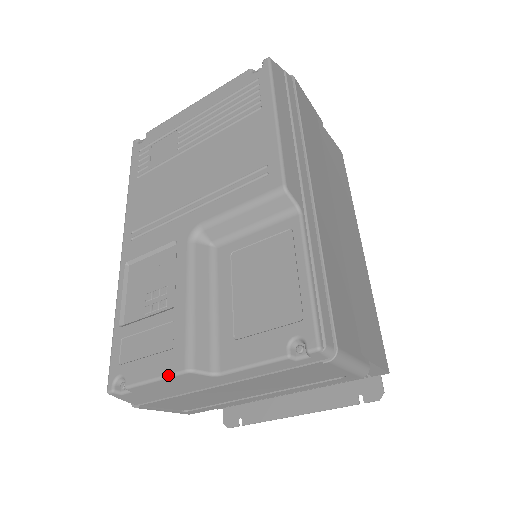
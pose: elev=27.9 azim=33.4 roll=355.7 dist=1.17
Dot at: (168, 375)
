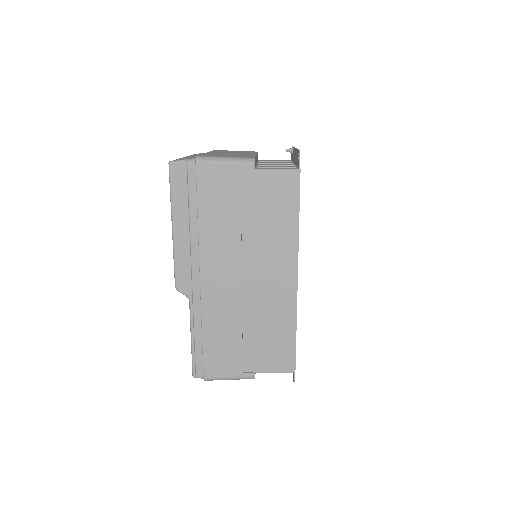
Dot at: occluded
